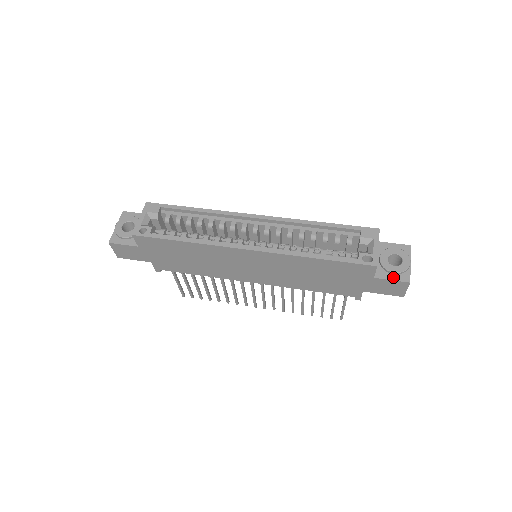
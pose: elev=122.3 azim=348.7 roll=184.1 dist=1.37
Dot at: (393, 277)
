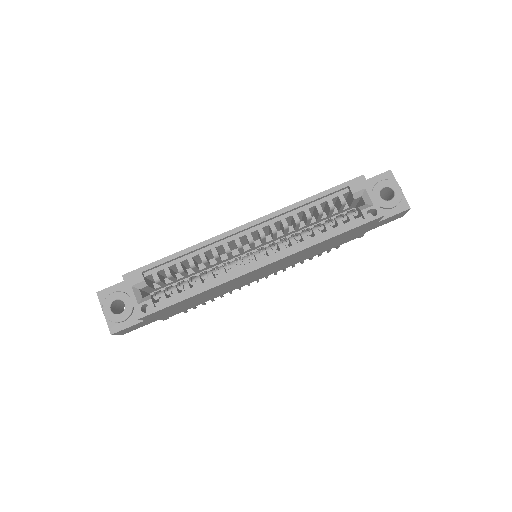
Dot at: (394, 211)
